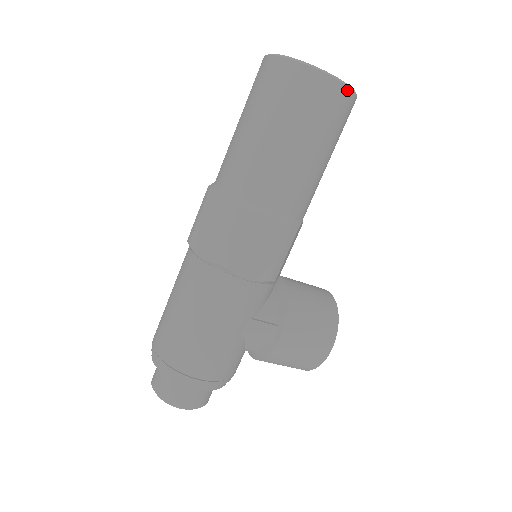
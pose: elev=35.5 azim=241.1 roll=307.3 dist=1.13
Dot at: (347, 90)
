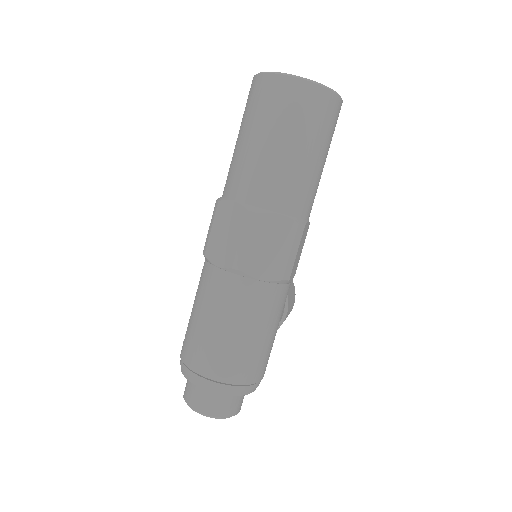
Dot at: occluded
